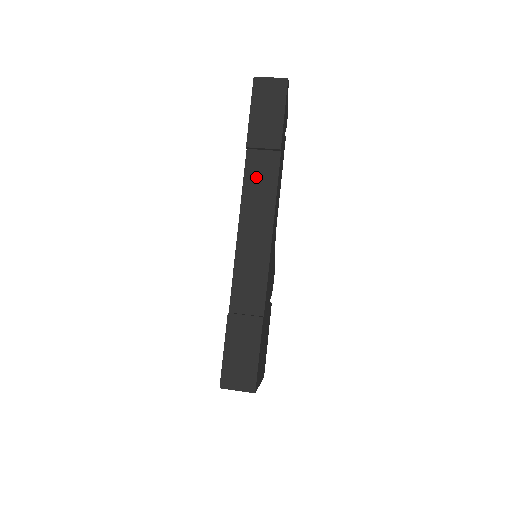
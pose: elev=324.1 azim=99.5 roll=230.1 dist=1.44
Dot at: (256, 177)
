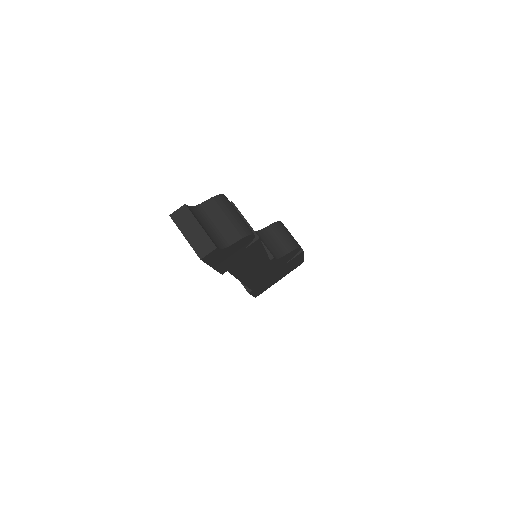
Dot at: occluded
